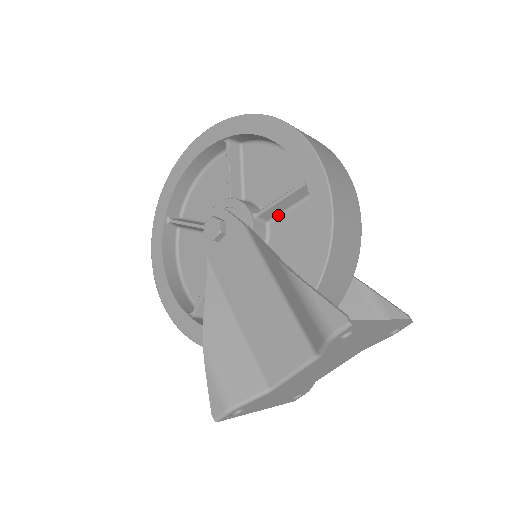
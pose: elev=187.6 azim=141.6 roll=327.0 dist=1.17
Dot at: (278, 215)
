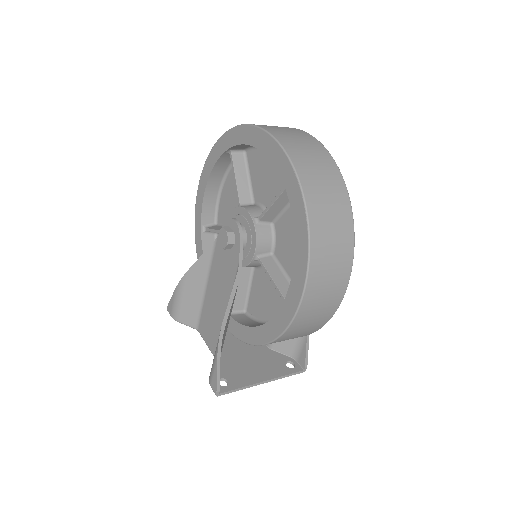
Dot at: occluded
